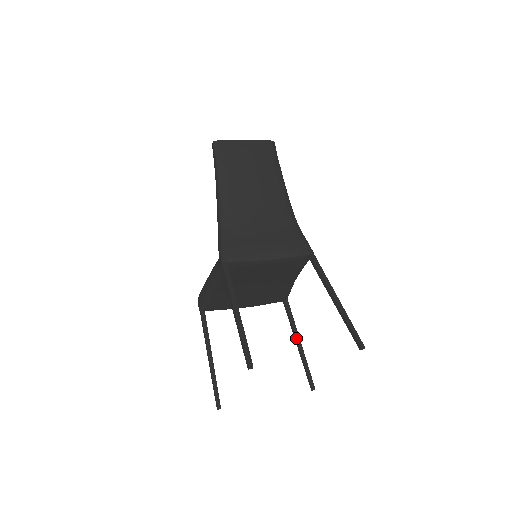
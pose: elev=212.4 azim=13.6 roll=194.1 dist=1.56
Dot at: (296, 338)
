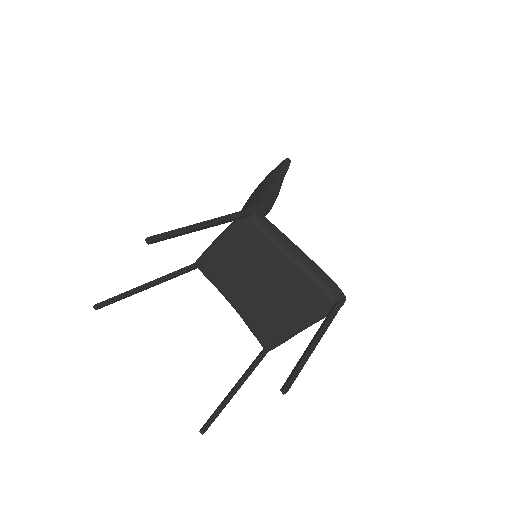
Dot at: (313, 337)
